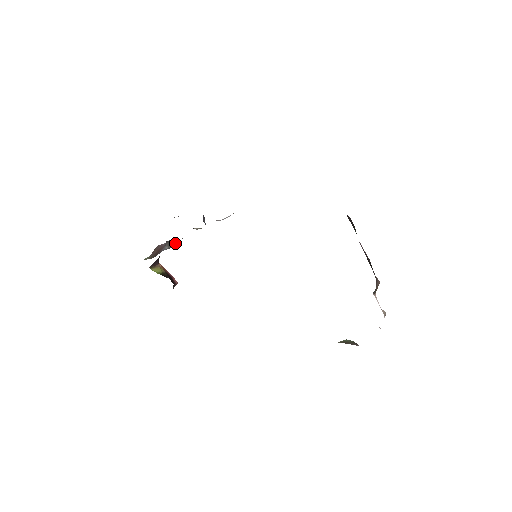
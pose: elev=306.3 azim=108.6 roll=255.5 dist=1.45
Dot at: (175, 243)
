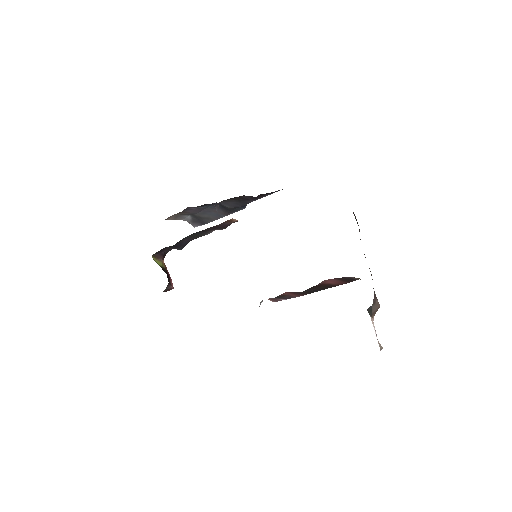
Dot at: occluded
